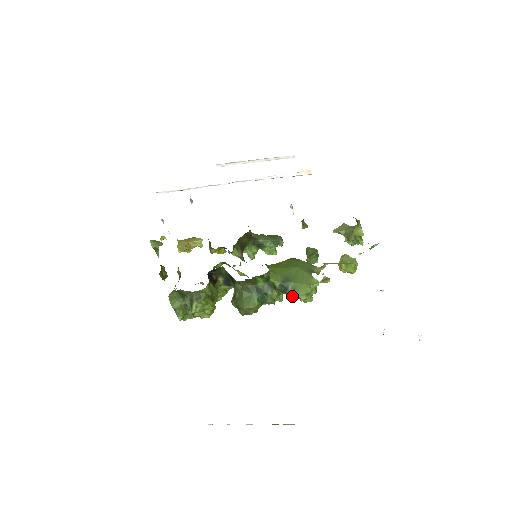
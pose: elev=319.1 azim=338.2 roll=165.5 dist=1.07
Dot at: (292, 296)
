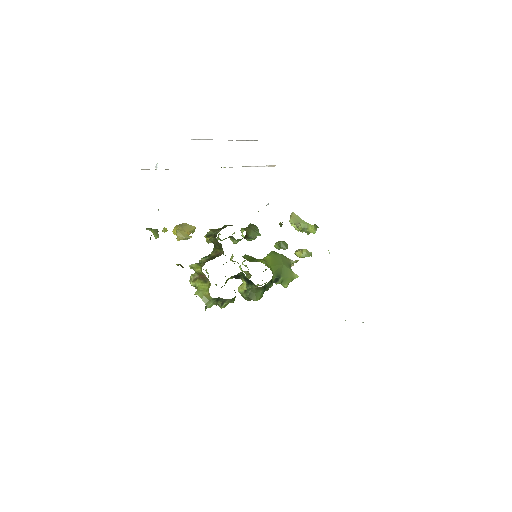
Dot at: occluded
